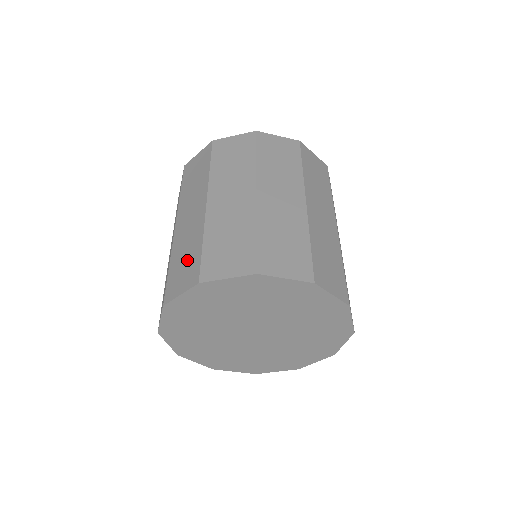
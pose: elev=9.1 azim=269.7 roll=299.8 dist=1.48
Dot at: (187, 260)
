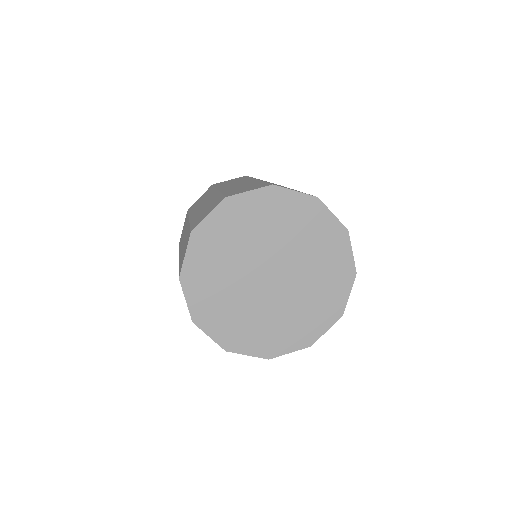
Dot at: (248, 187)
